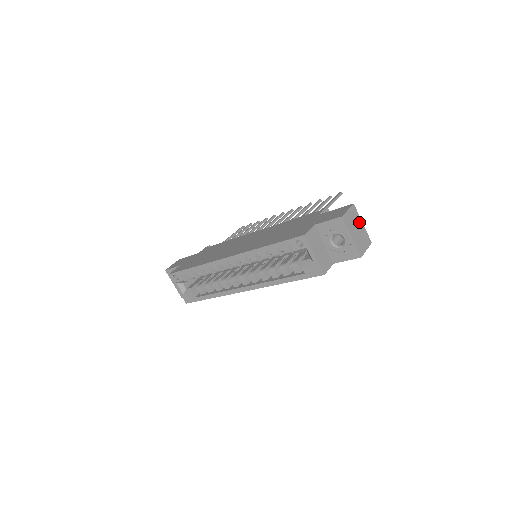
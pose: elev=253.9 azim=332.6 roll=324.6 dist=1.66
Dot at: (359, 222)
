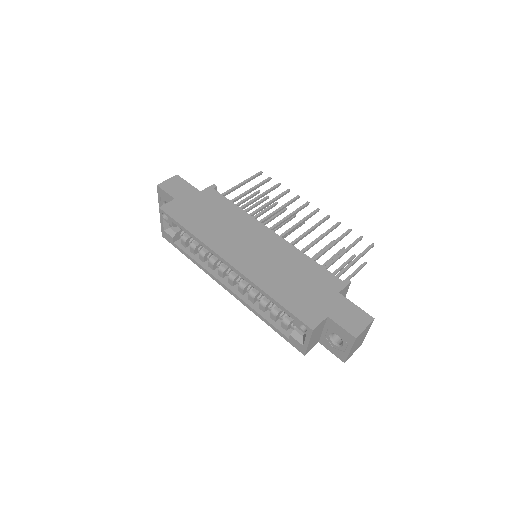
Dot at: (366, 333)
